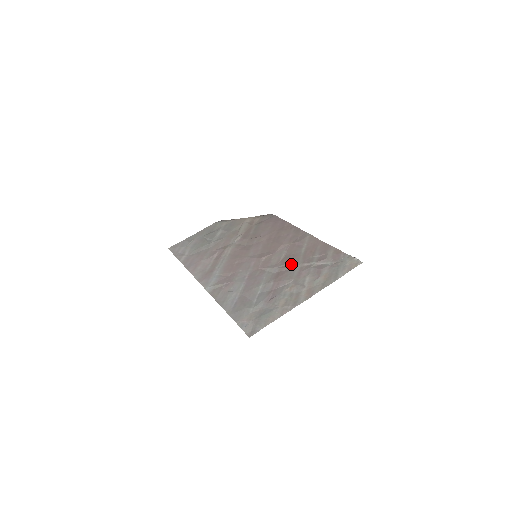
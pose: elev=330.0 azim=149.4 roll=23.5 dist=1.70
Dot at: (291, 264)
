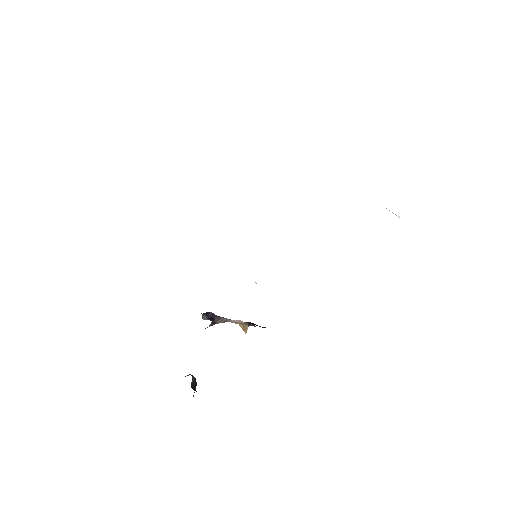
Dot at: occluded
